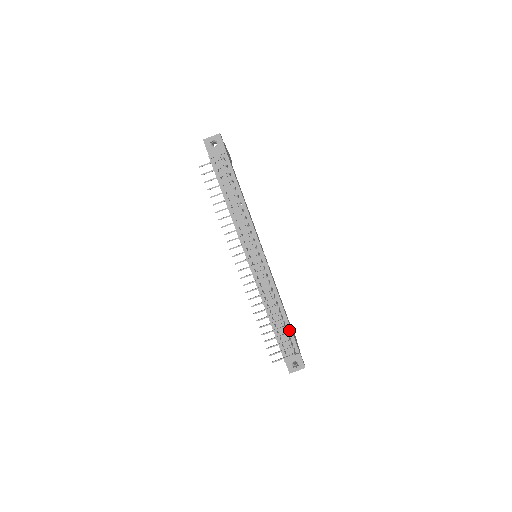
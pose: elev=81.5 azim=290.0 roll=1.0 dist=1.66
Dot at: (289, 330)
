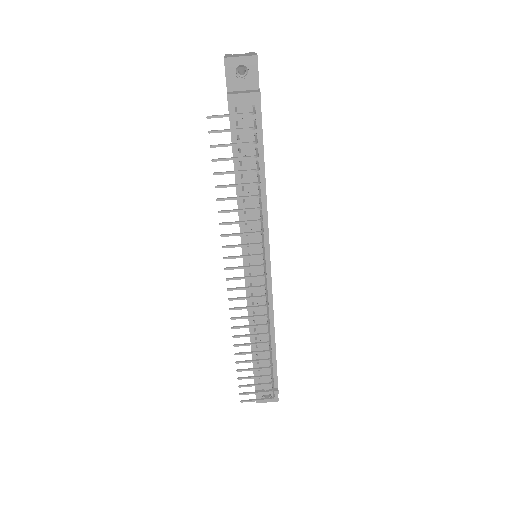
Dot at: (274, 363)
